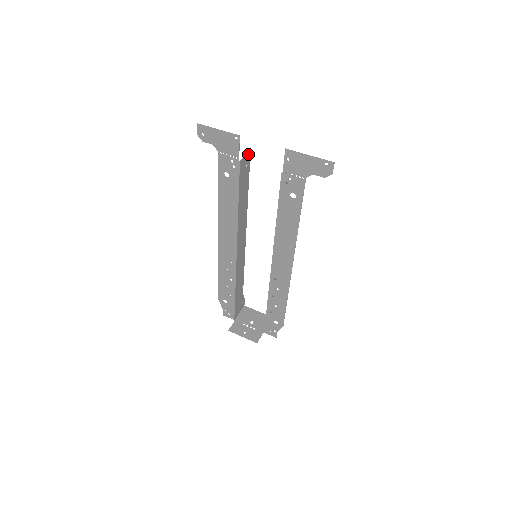
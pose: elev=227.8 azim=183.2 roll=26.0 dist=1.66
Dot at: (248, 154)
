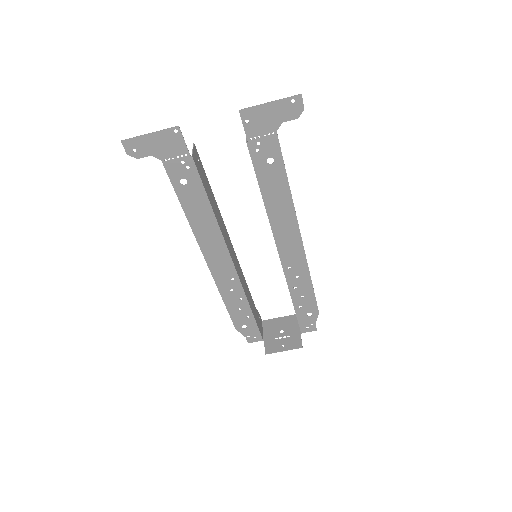
Dot at: (194, 147)
